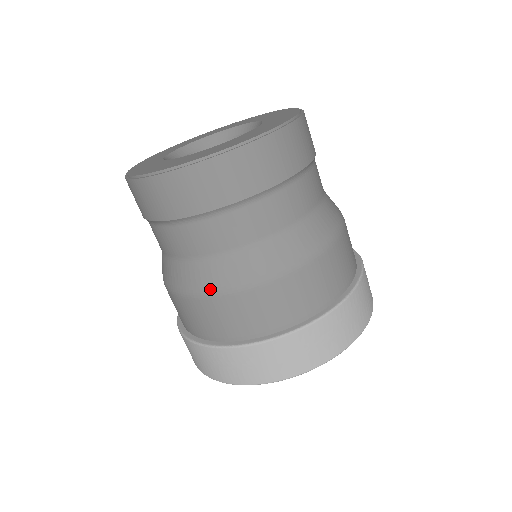
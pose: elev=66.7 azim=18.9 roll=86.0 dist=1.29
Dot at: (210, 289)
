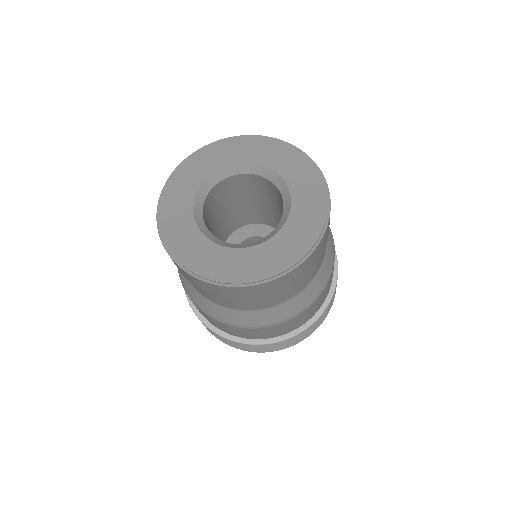
Dot at: (182, 282)
